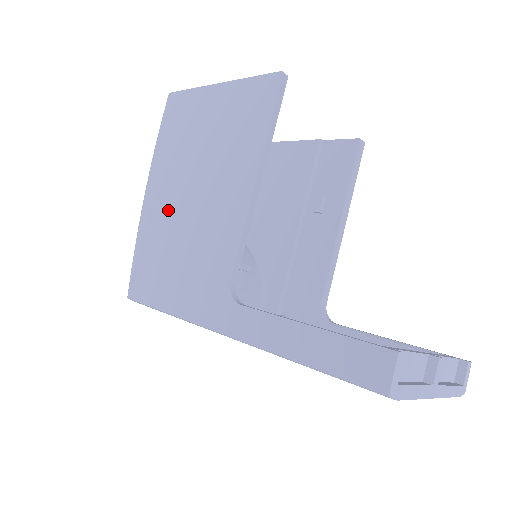
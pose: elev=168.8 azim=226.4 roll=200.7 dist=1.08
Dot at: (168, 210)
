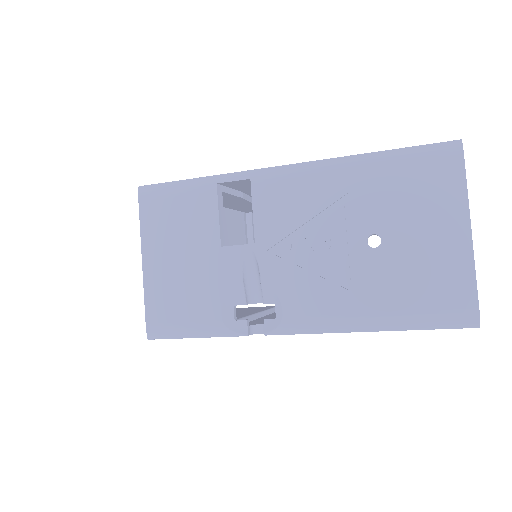
Dot at: occluded
